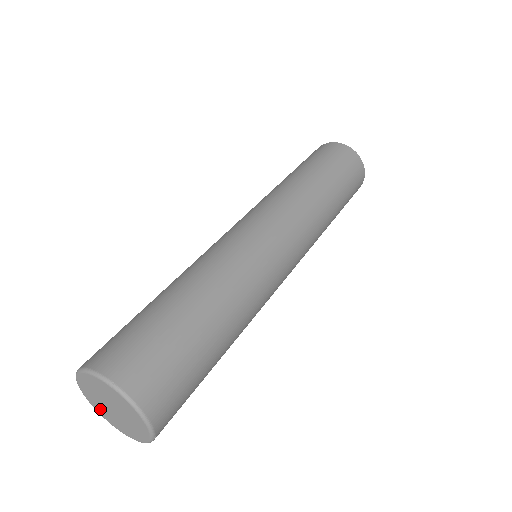
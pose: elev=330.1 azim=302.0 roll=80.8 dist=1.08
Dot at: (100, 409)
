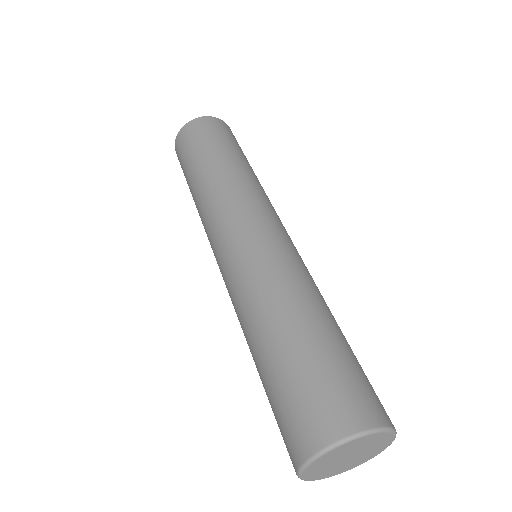
Dot at: (321, 474)
